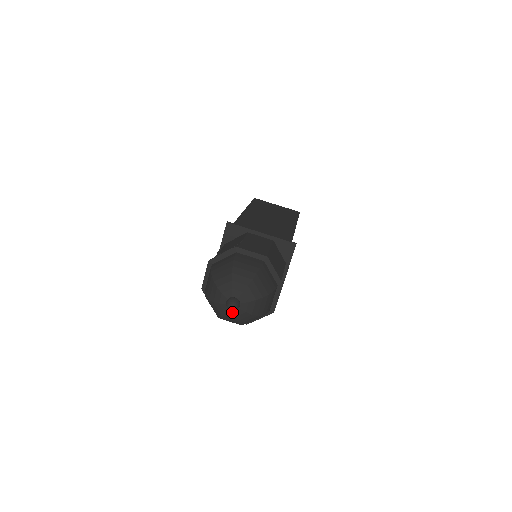
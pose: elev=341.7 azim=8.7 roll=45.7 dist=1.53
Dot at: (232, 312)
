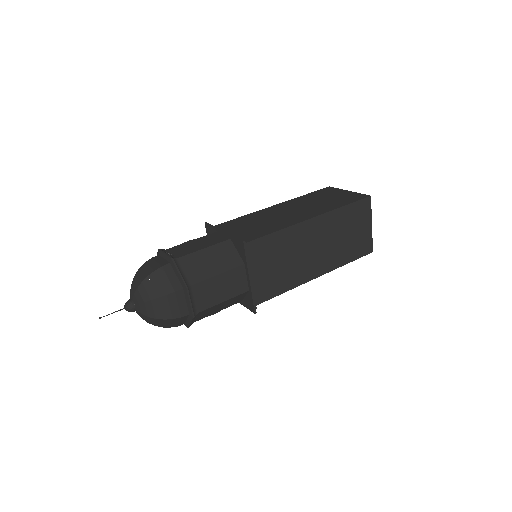
Dot at: (137, 313)
